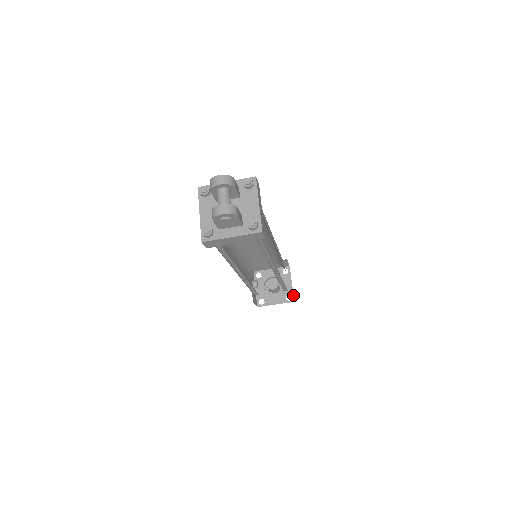
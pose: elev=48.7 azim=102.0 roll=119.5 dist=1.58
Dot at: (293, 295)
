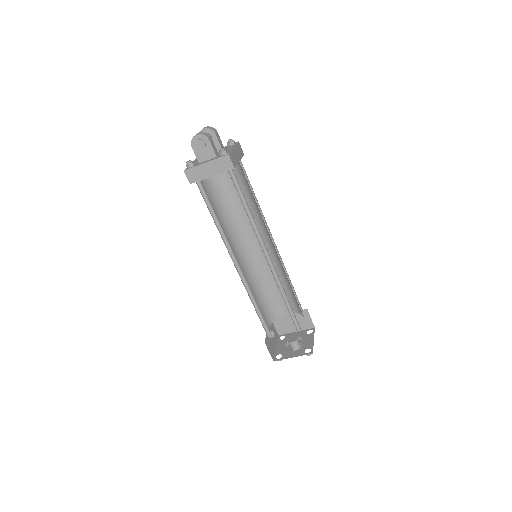
Dot at: occluded
